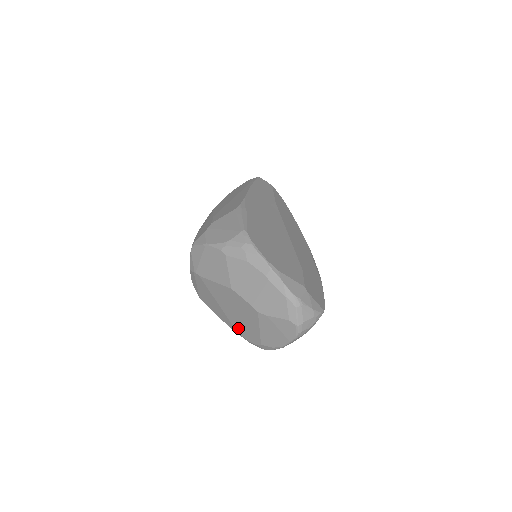
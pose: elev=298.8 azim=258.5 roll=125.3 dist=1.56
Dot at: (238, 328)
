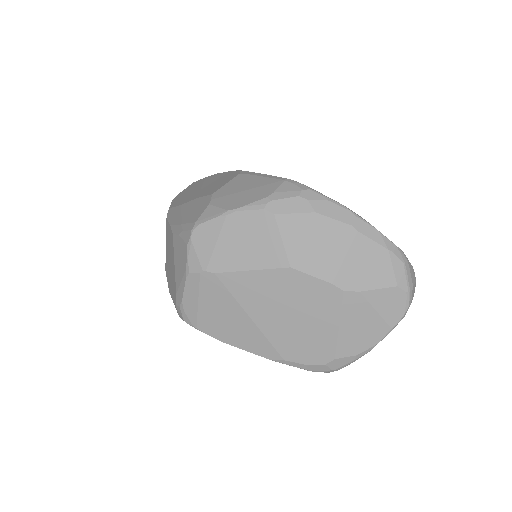
Dot at: (287, 348)
